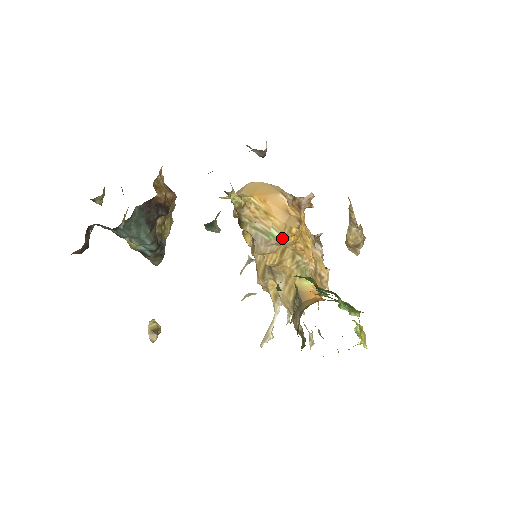
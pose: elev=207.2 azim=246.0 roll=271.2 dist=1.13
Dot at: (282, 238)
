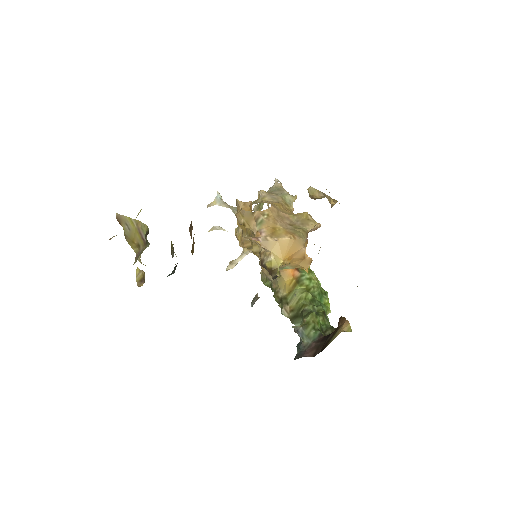
Dot at: (292, 268)
